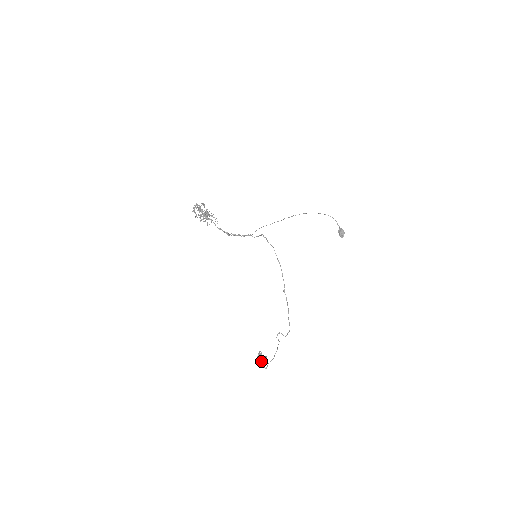
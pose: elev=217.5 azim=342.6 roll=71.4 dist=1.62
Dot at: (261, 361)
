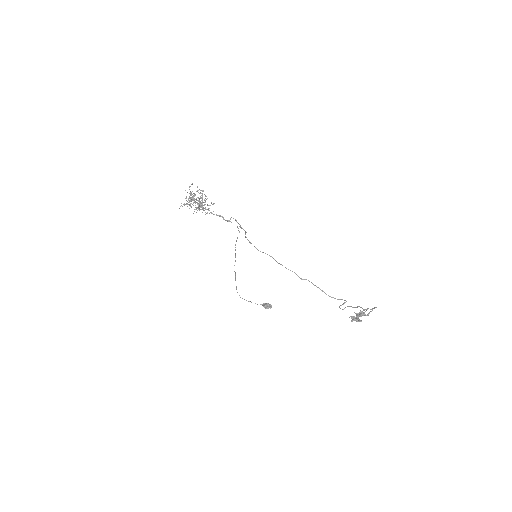
Dot at: (363, 315)
